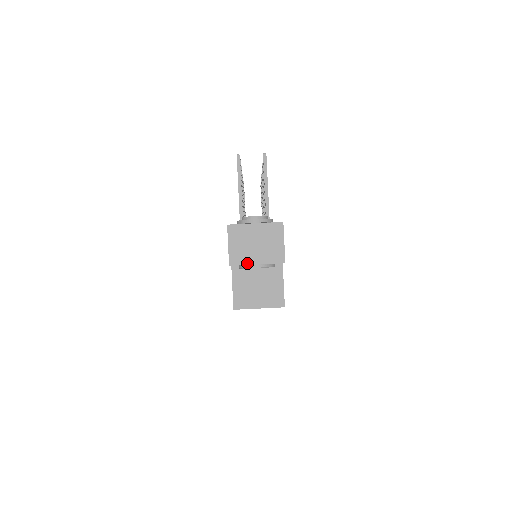
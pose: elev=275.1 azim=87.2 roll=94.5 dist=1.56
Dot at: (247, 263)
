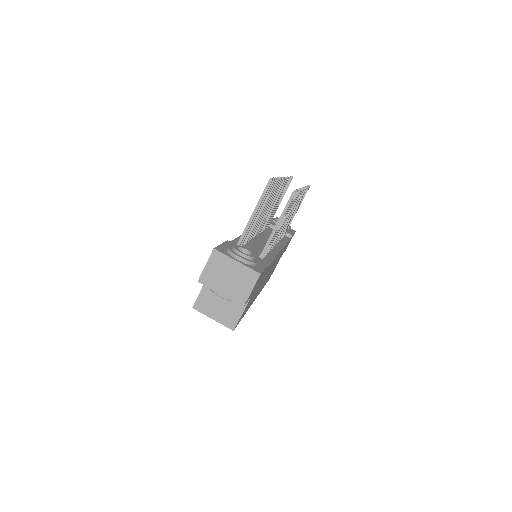
Dot at: (213, 288)
